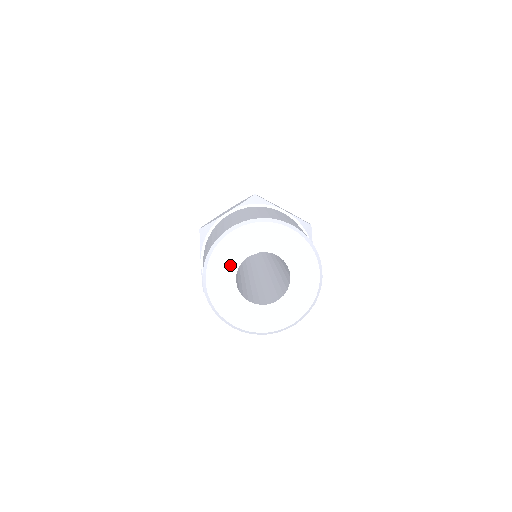
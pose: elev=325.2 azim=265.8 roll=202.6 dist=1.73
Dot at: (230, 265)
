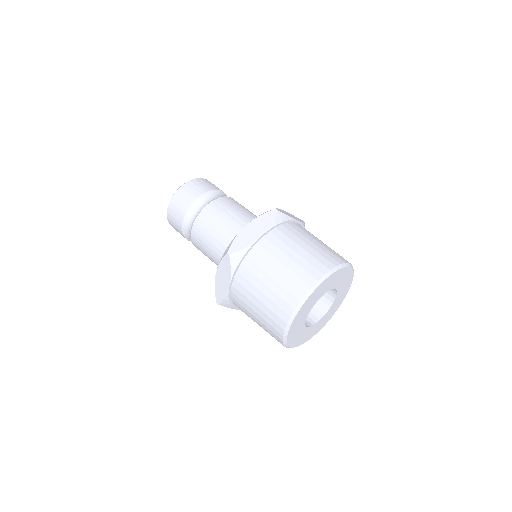
Dot at: (308, 310)
